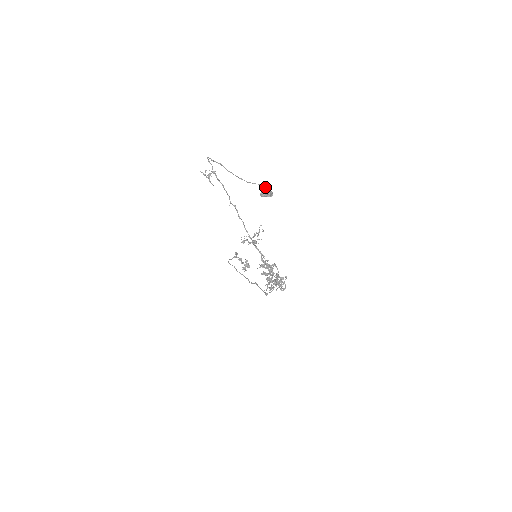
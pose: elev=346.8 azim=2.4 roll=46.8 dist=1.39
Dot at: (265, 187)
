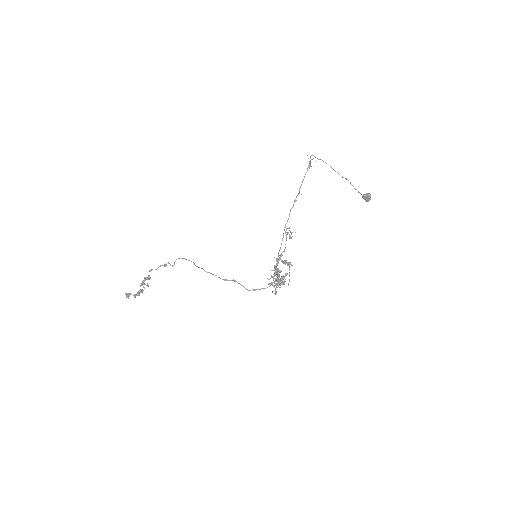
Dot at: (363, 195)
